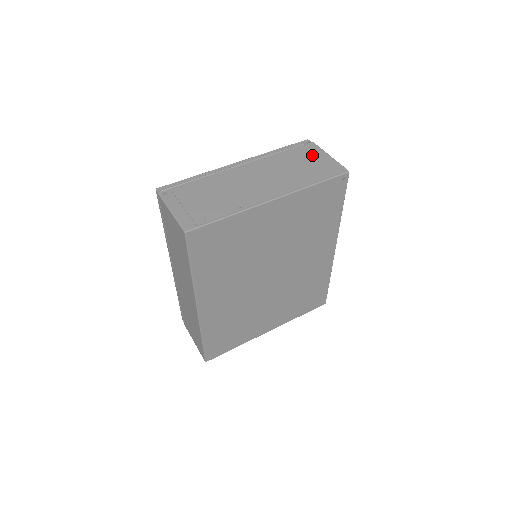
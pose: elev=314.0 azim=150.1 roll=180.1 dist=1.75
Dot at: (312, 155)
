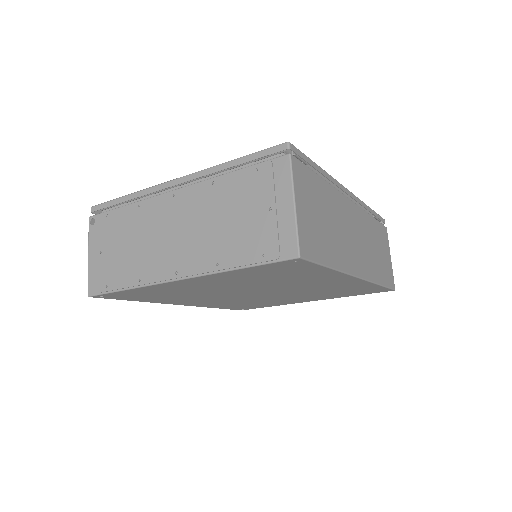
Dot at: (267, 195)
